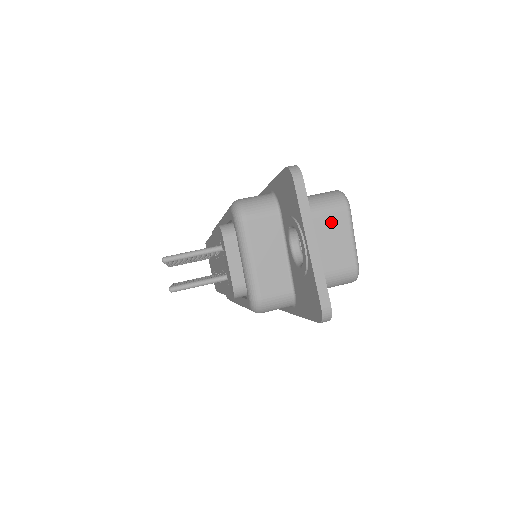
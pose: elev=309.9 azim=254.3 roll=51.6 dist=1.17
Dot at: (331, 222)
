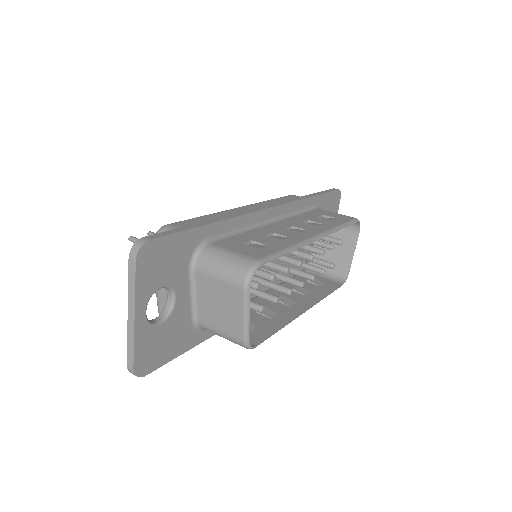
Dot at: (226, 291)
